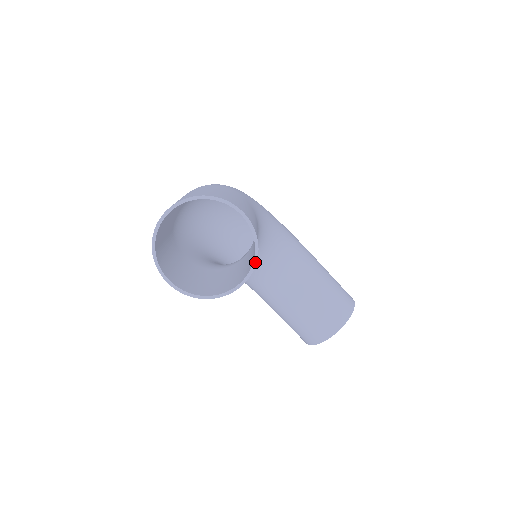
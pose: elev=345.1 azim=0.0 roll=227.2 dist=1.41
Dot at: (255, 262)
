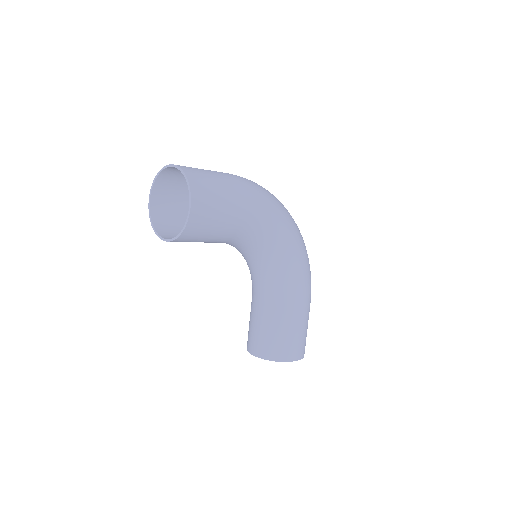
Dot at: (177, 237)
